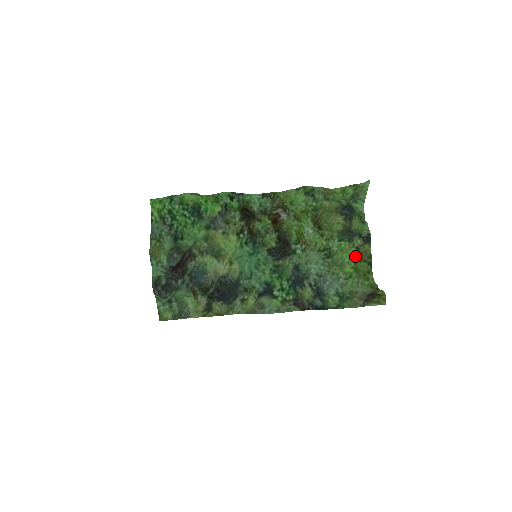
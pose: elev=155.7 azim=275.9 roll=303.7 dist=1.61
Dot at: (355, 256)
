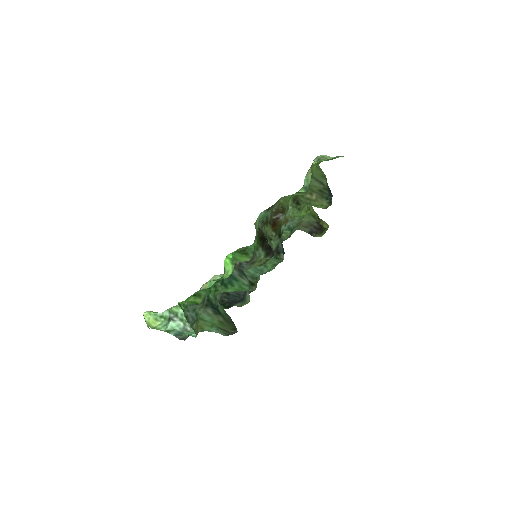
Dot at: occluded
